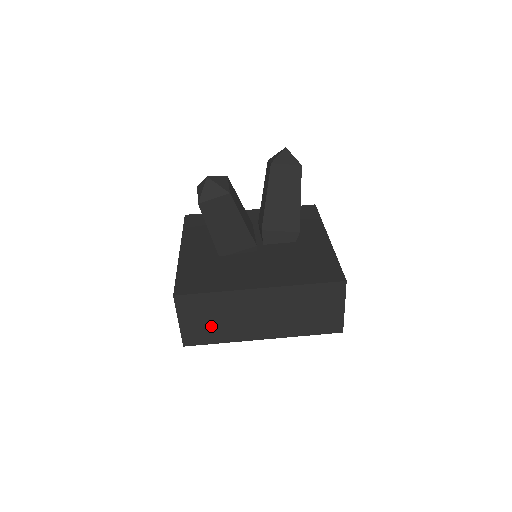
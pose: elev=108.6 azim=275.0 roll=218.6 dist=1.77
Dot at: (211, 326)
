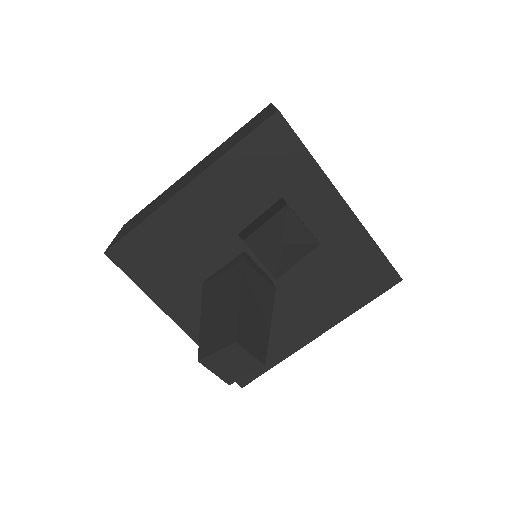
Dot at: occluded
